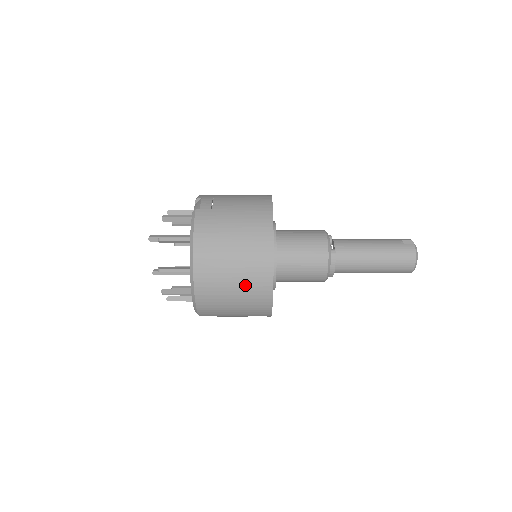
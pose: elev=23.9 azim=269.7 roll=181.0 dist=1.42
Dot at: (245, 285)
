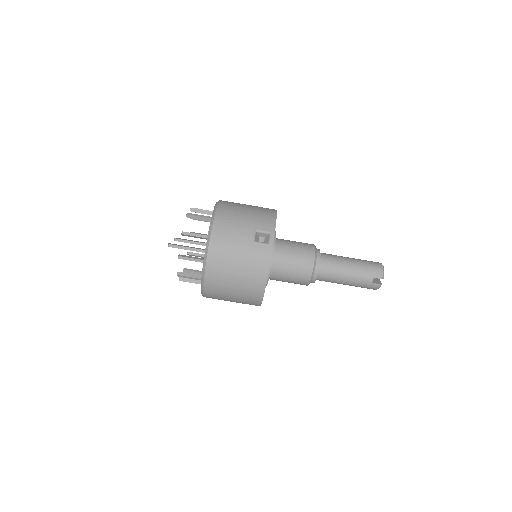
Dot at: occluded
